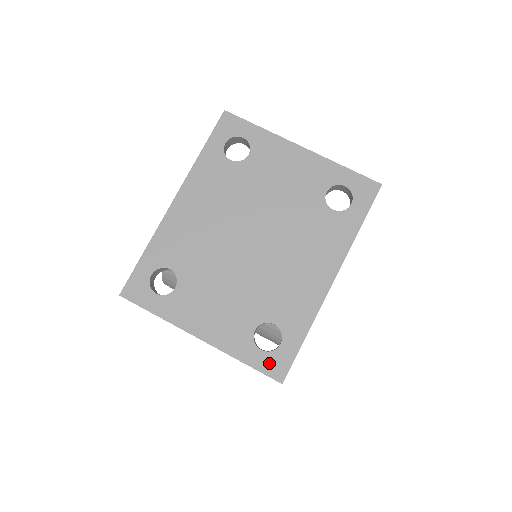
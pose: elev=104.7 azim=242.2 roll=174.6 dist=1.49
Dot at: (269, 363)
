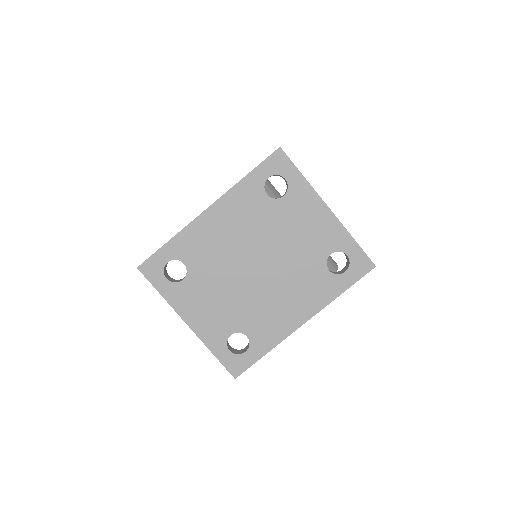
Dot at: (232, 361)
